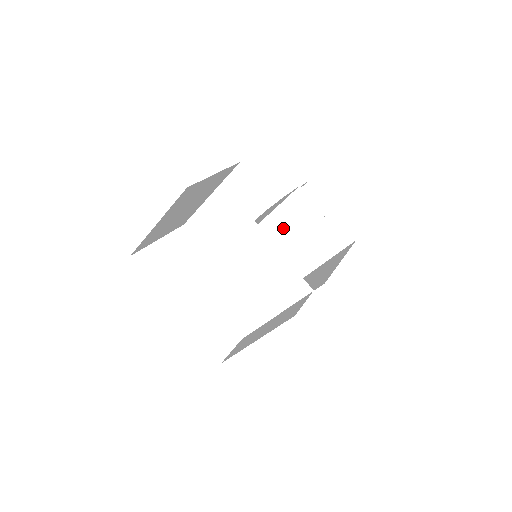
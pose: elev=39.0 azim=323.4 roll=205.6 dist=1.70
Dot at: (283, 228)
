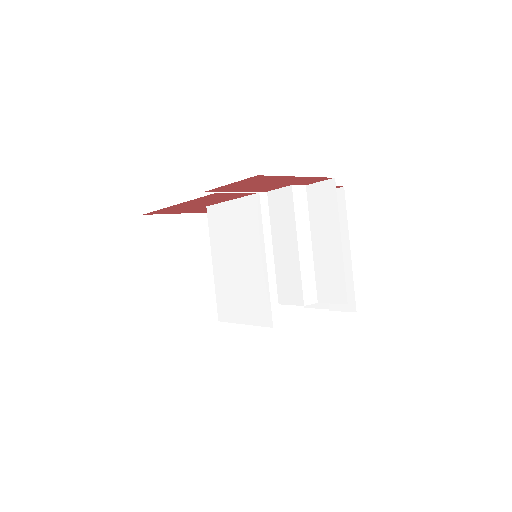
Dot at: (284, 234)
